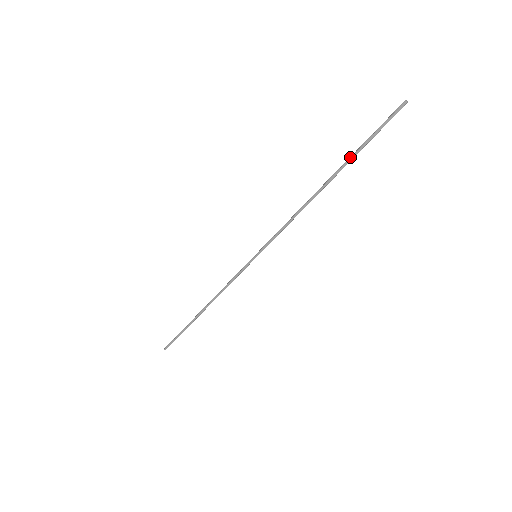
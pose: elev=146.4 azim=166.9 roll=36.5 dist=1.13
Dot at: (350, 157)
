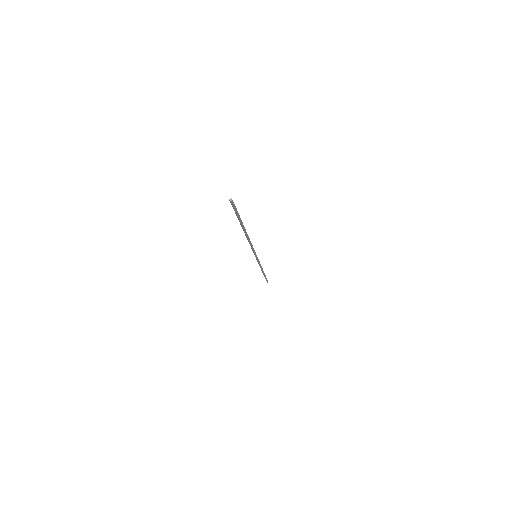
Dot at: (240, 222)
